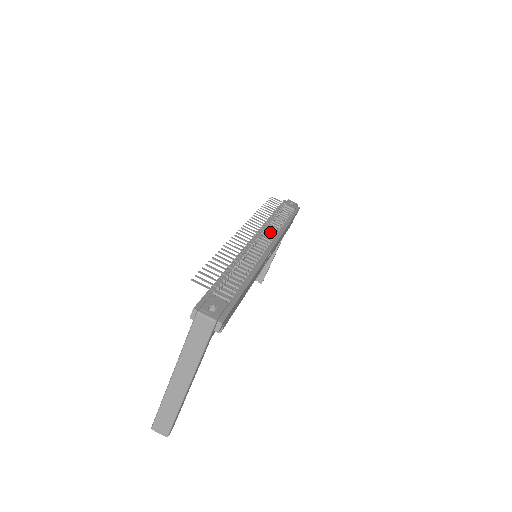
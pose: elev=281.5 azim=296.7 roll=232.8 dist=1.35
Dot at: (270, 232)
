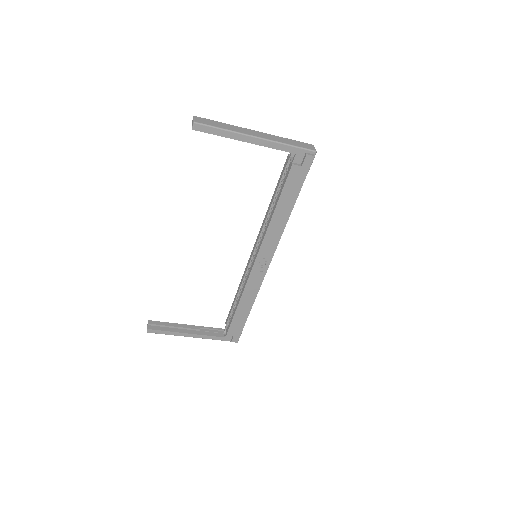
Dot at: occluded
